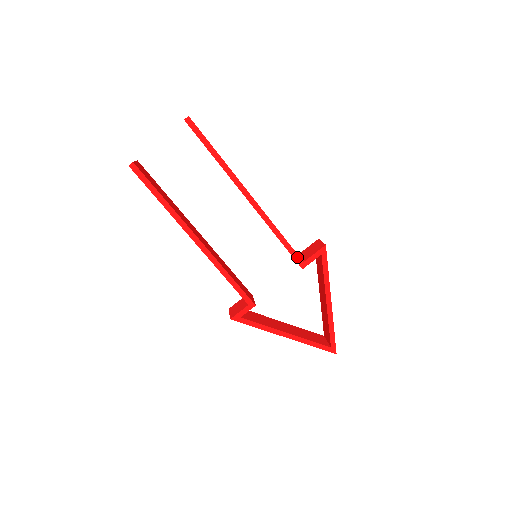
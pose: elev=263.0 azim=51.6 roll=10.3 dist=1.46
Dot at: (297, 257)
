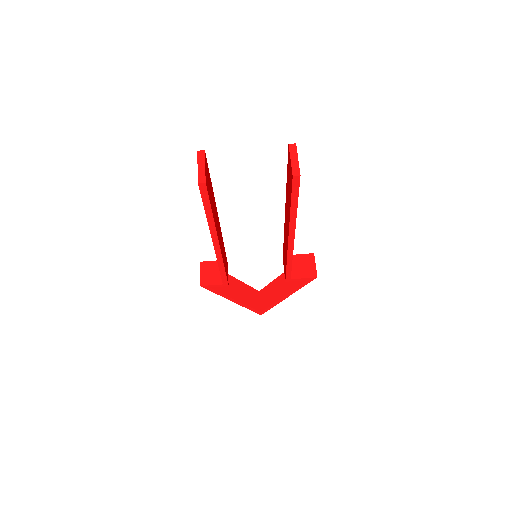
Dot at: (289, 276)
